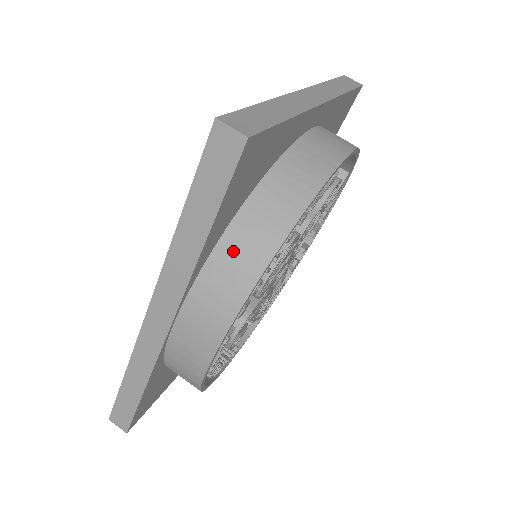
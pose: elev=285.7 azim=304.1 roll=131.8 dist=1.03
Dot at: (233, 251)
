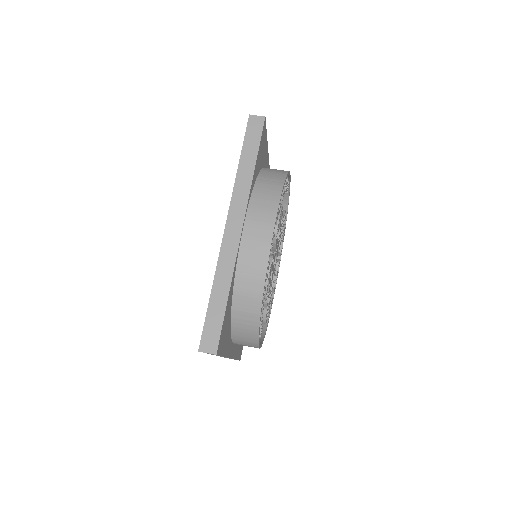
Dot at: (264, 185)
